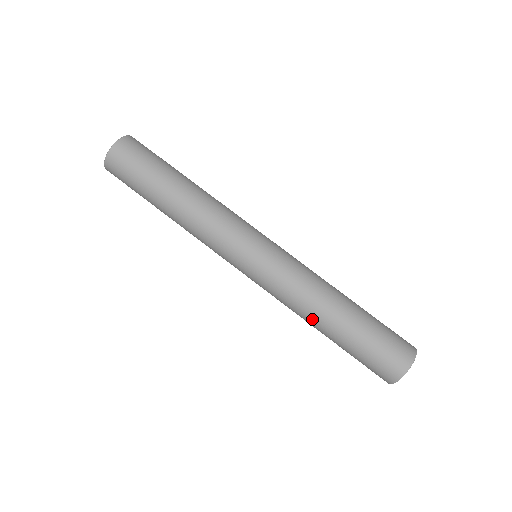
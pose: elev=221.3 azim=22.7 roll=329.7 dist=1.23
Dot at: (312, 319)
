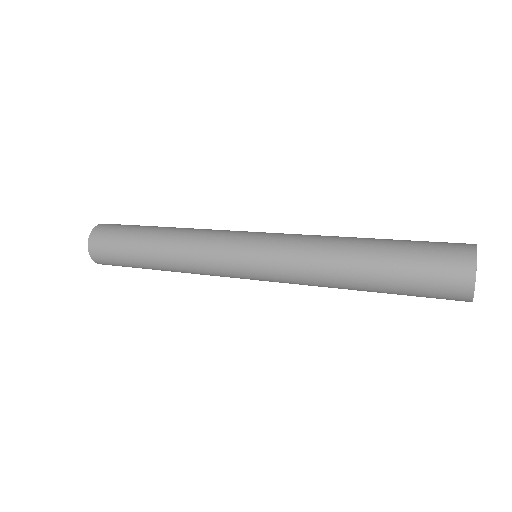
Dot at: occluded
